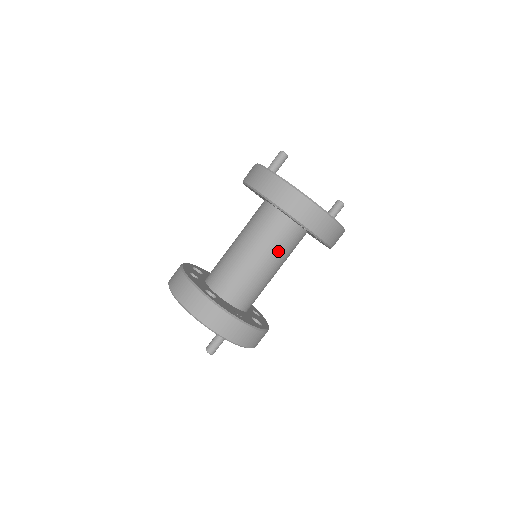
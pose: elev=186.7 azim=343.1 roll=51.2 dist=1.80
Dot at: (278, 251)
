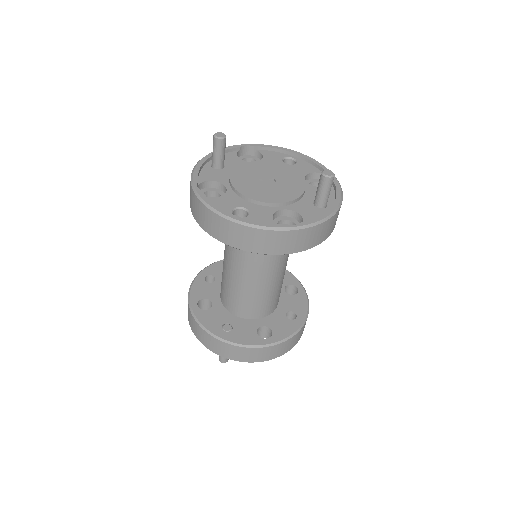
Dot at: (246, 258)
